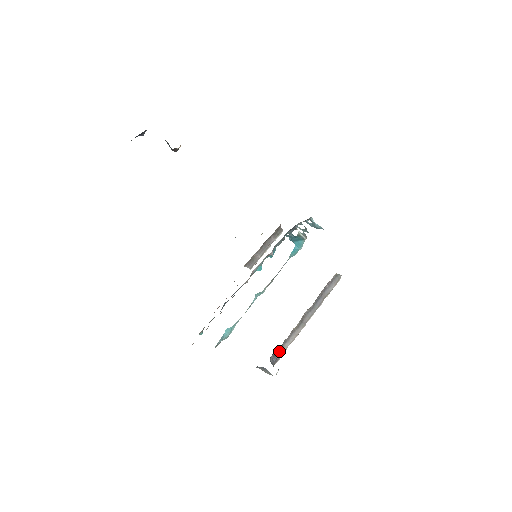
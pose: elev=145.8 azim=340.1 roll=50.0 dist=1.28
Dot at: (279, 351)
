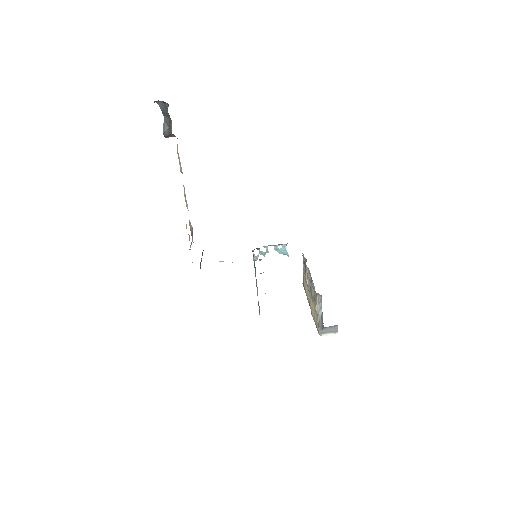
Dot at: occluded
